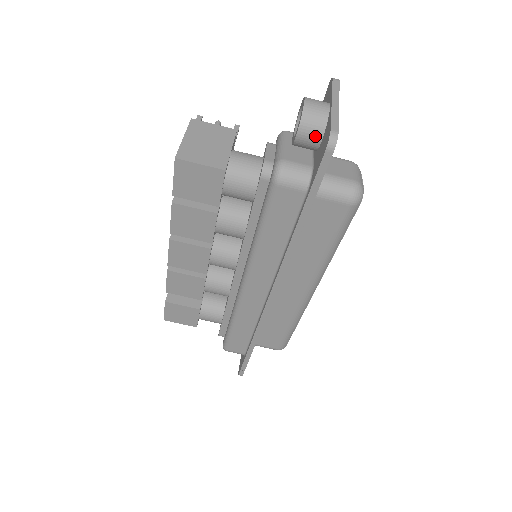
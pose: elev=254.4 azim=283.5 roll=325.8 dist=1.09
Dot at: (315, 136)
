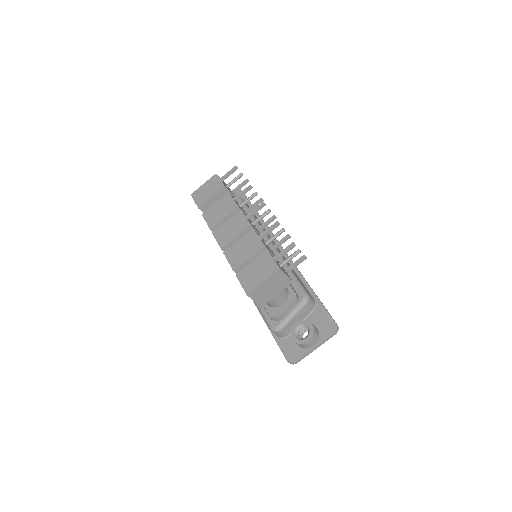
Dot at: (297, 344)
